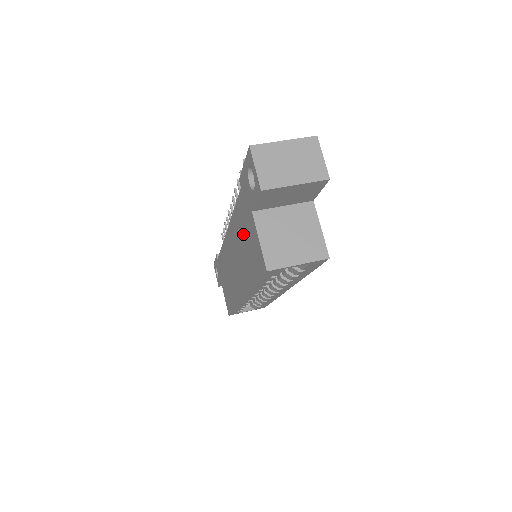
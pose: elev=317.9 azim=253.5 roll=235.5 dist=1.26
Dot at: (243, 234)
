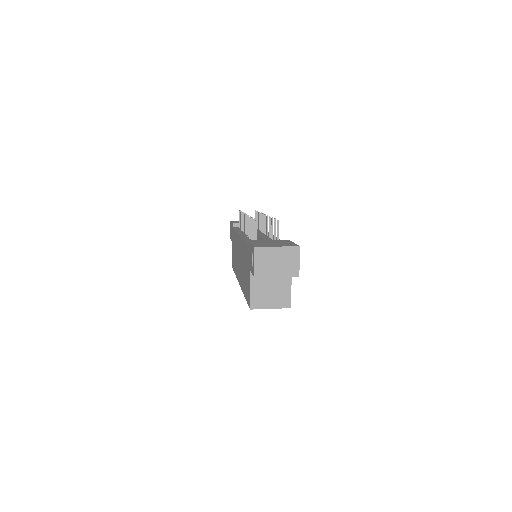
Dot at: (245, 265)
